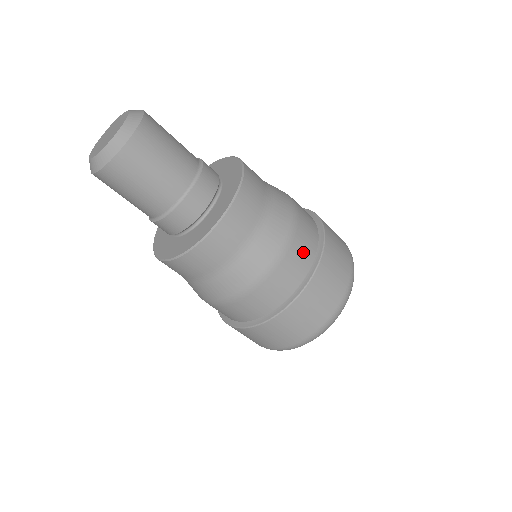
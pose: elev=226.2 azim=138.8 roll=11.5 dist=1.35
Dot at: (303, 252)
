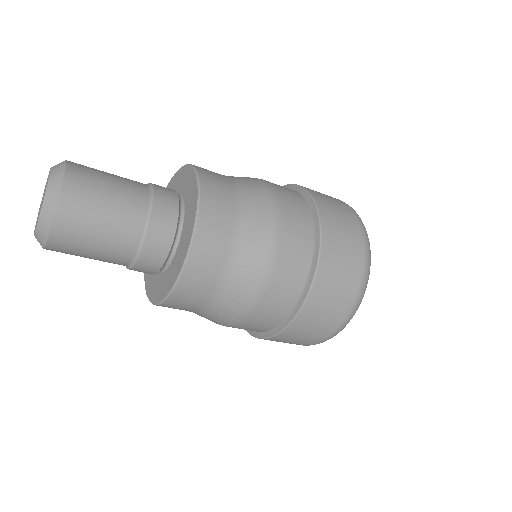
Dot at: (297, 248)
